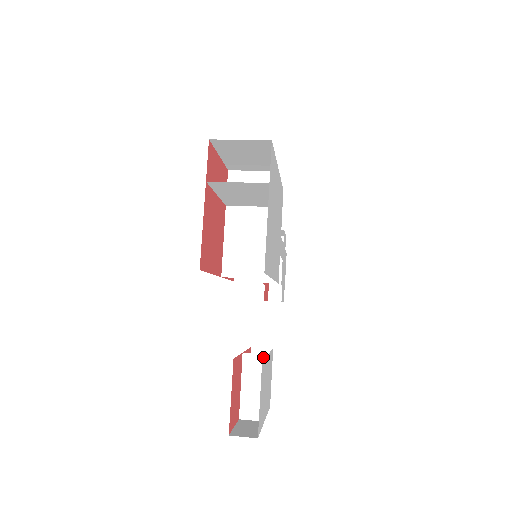
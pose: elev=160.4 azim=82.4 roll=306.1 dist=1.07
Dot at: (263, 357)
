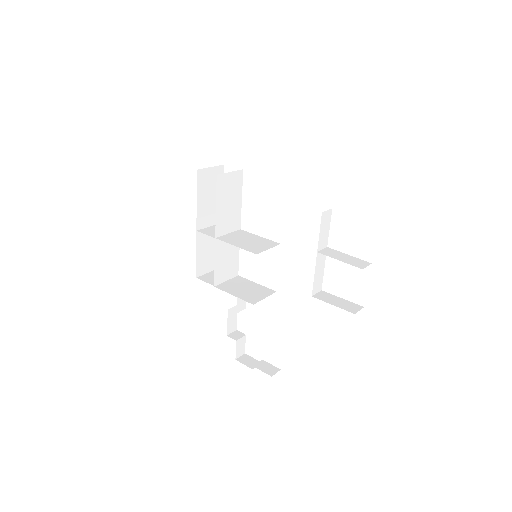
Dot at: (327, 249)
